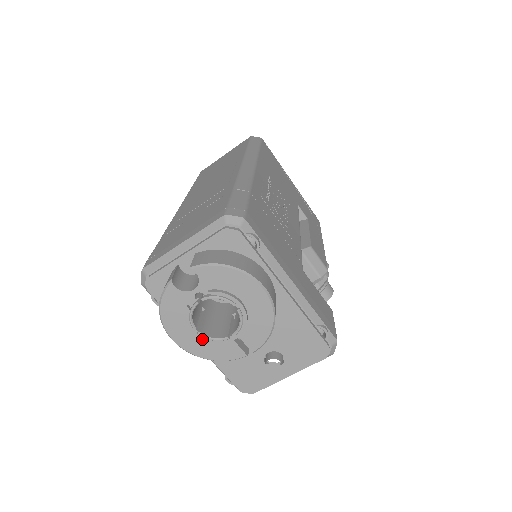
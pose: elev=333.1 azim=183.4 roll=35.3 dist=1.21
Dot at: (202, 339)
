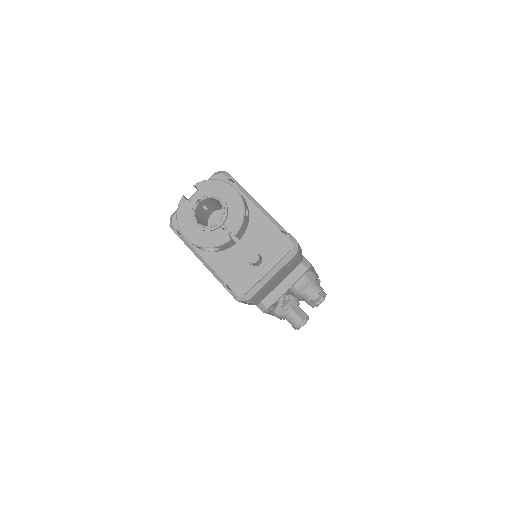
Dot at: (202, 229)
